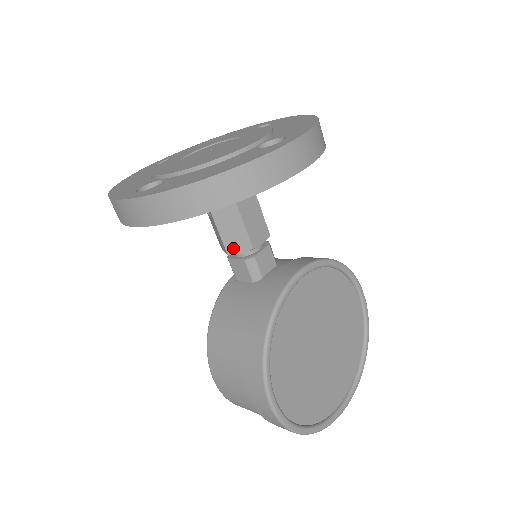
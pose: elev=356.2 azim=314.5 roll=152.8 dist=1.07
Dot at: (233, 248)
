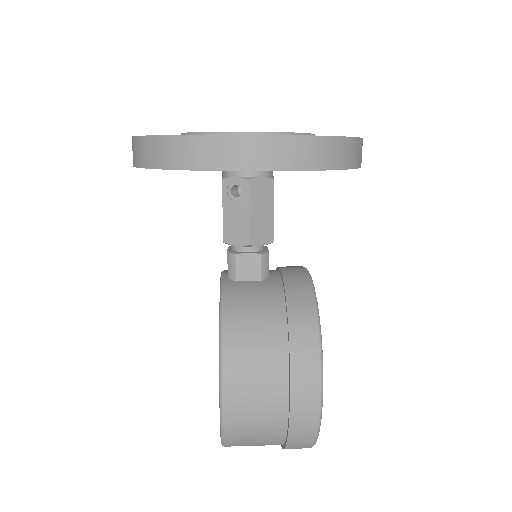
Dot at: (256, 238)
